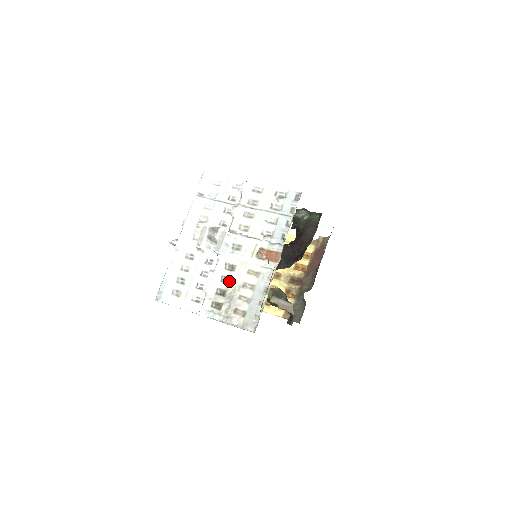
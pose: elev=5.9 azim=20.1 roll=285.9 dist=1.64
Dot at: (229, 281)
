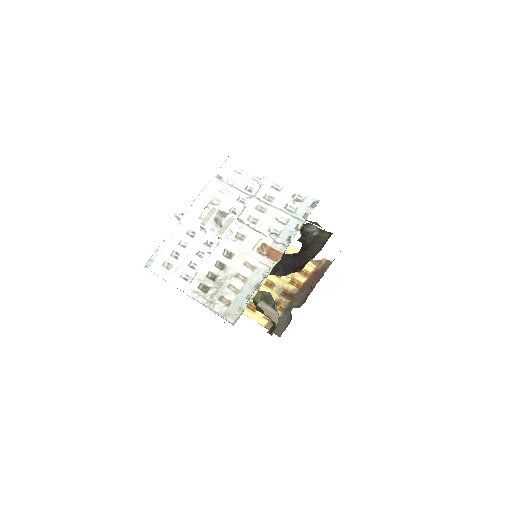
Dot at: (223, 267)
